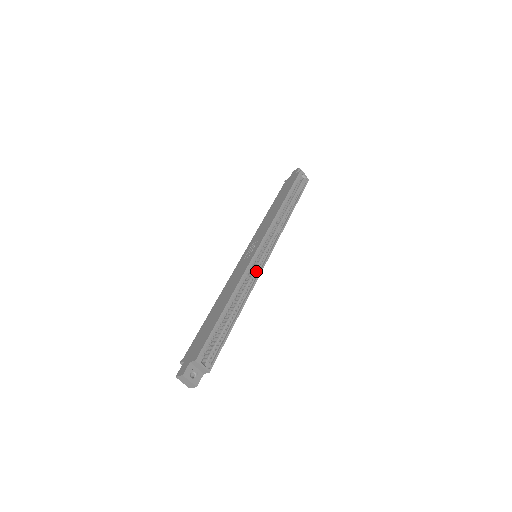
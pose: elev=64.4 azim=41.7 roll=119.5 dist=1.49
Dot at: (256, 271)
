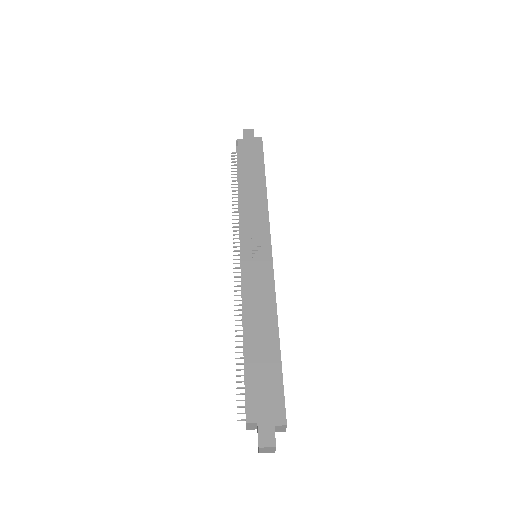
Dot at: occluded
